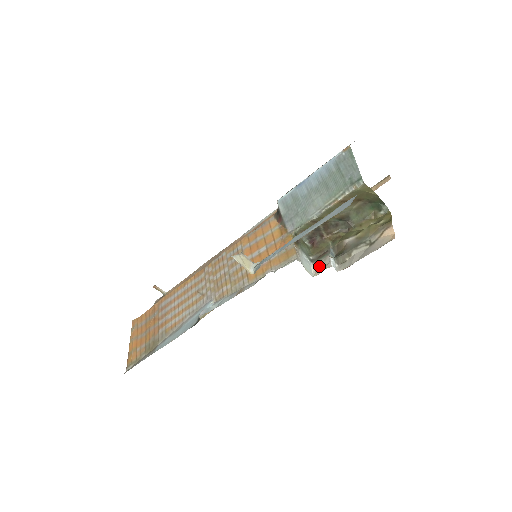
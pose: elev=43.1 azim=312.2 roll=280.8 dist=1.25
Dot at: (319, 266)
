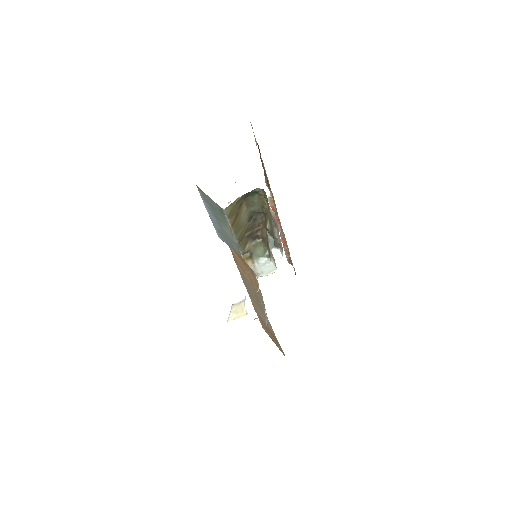
Dot at: (273, 261)
